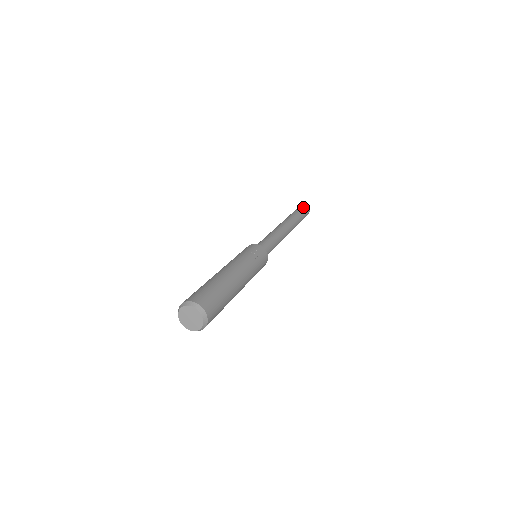
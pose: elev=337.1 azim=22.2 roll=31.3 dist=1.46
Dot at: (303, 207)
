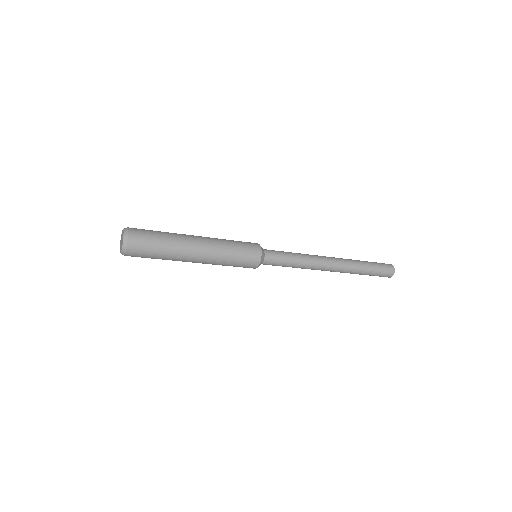
Dot at: (382, 263)
